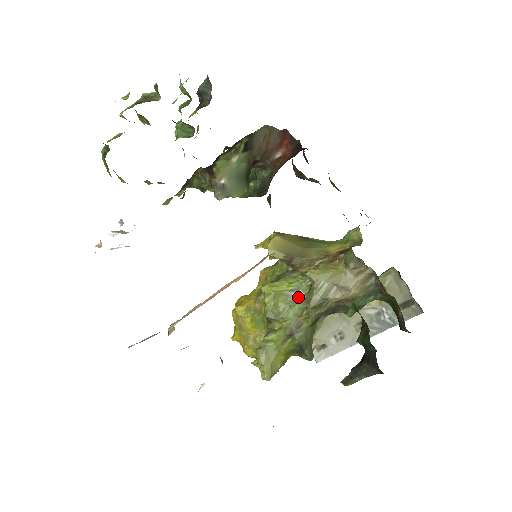
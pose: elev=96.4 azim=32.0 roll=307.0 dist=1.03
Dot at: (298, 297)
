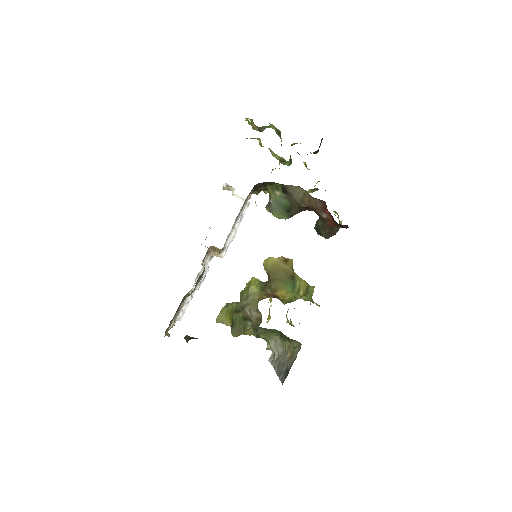
Dot at: occluded
